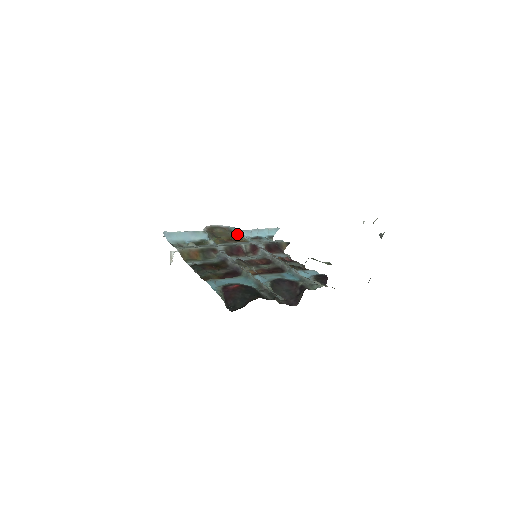
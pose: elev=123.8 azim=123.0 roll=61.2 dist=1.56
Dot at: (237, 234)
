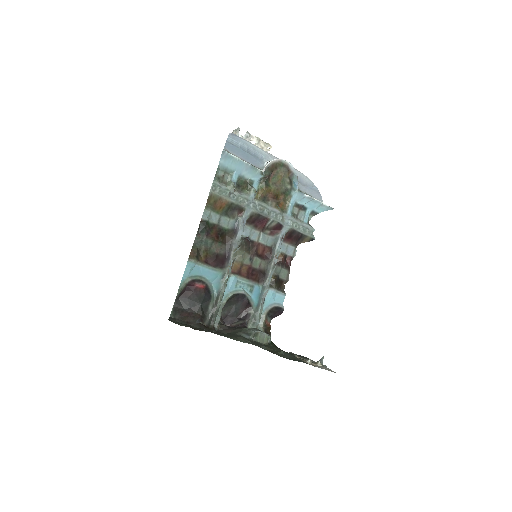
Dot at: (291, 189)
